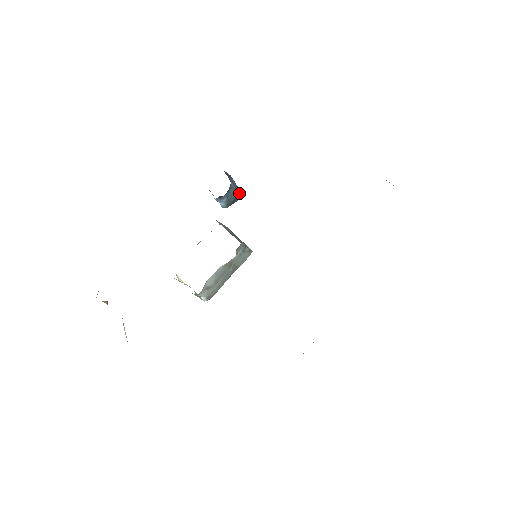
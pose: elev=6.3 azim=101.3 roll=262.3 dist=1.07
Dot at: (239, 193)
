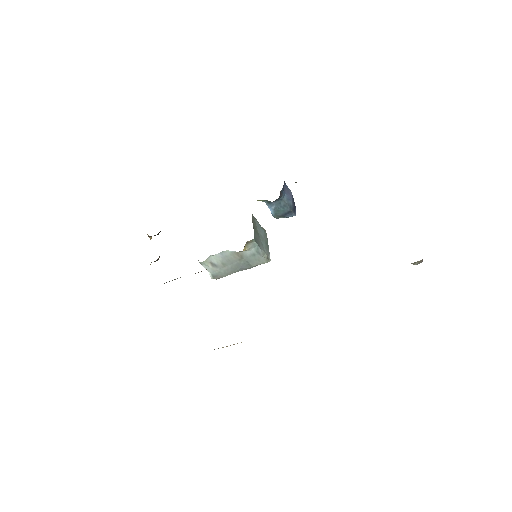
Dot at: (291, 210)
